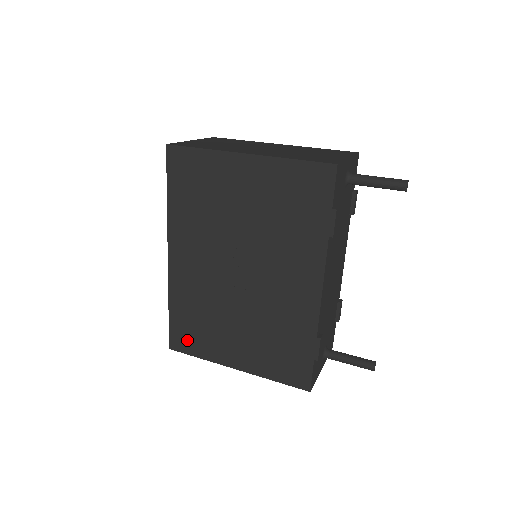
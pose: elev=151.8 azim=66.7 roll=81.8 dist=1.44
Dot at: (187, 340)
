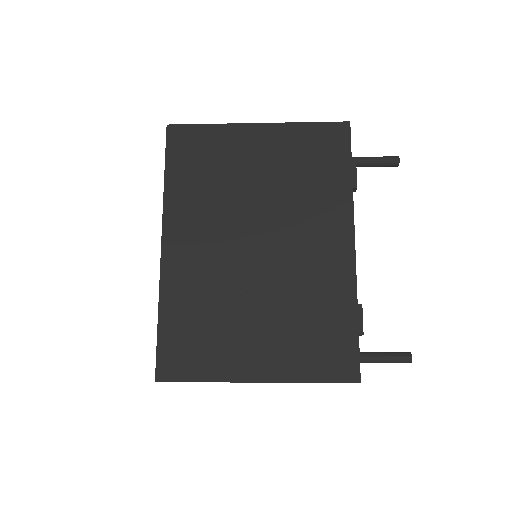
Dot at: (184, 359)
